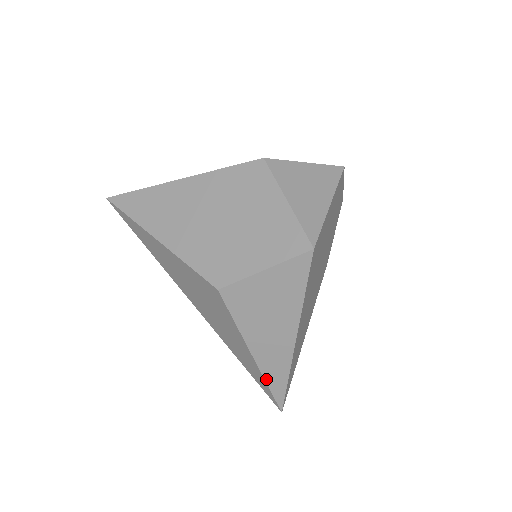
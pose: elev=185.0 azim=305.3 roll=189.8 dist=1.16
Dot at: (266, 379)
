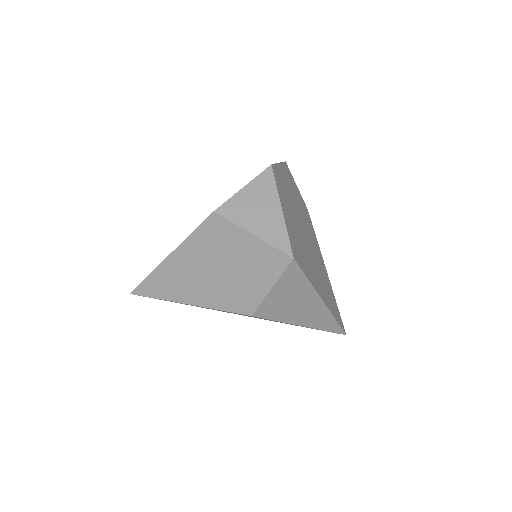
Dot at: (321, 329)
